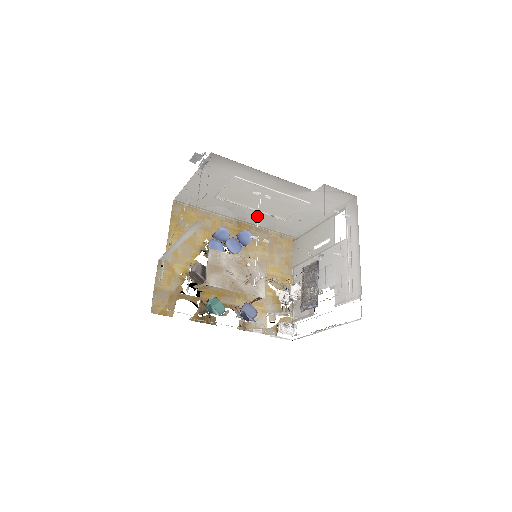
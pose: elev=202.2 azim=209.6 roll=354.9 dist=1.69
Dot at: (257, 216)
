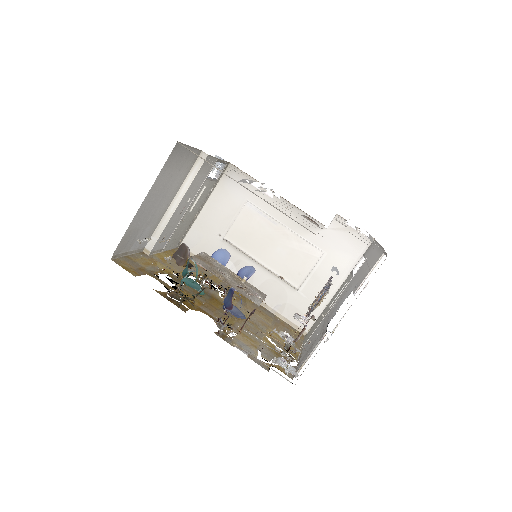
Dot at: (264, 282)
